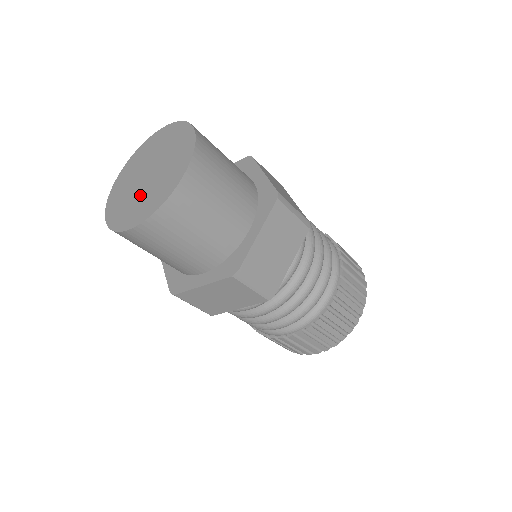
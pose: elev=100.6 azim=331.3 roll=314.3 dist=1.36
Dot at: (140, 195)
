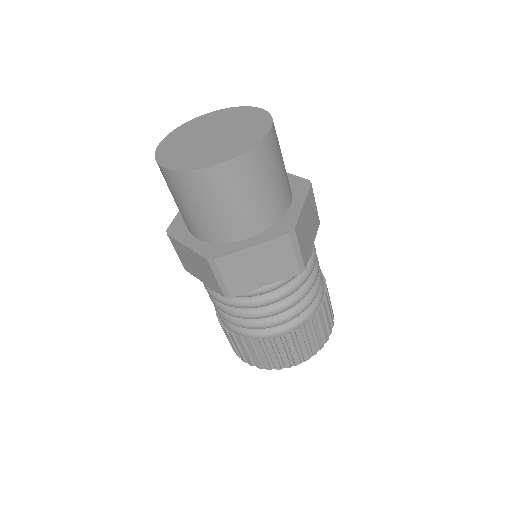
Dot at: (193, 147)
